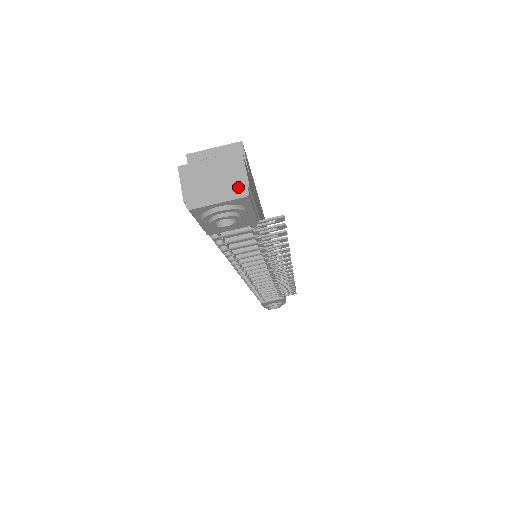
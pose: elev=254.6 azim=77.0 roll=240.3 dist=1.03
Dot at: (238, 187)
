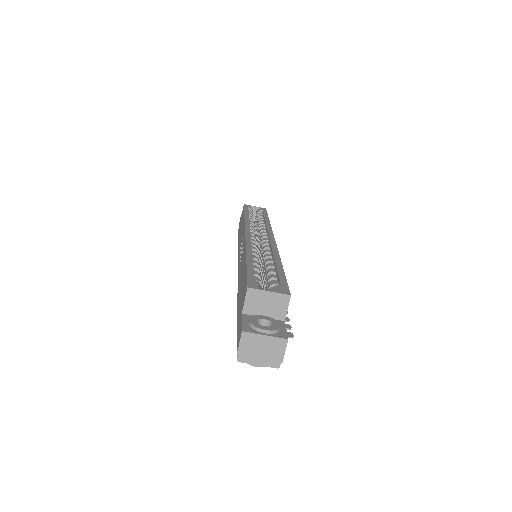
Dot at: (275, 361)
